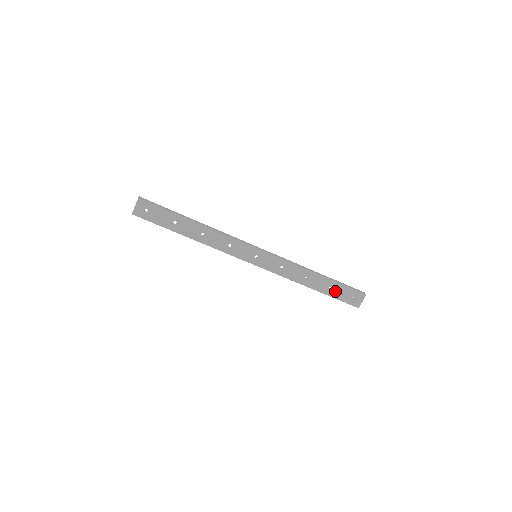
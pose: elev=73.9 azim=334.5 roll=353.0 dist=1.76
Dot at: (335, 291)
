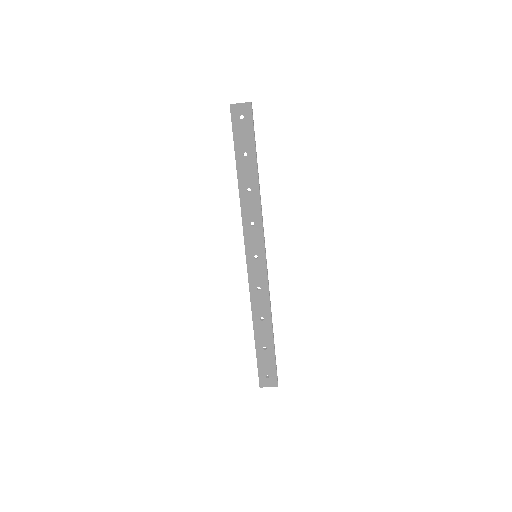
Dot at: (264, 354)
